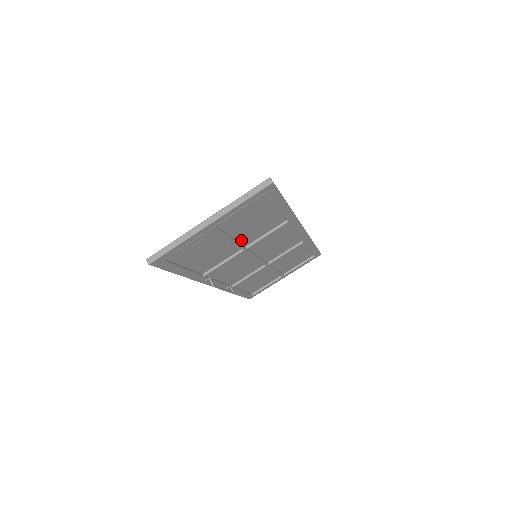
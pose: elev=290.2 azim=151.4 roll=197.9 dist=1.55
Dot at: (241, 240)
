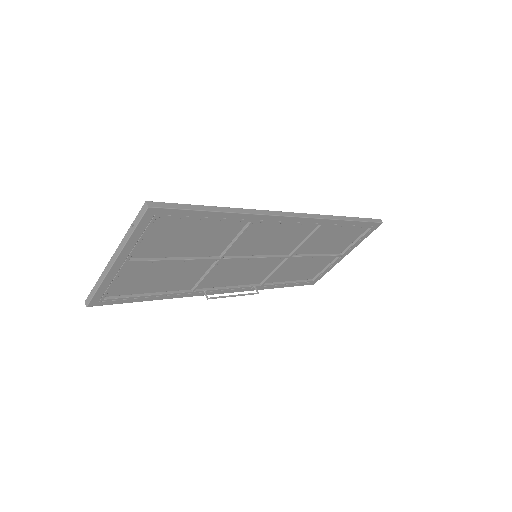
Dot at: (202, 254)
